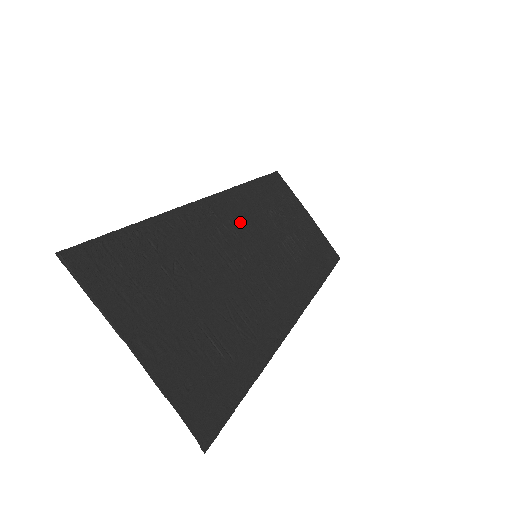
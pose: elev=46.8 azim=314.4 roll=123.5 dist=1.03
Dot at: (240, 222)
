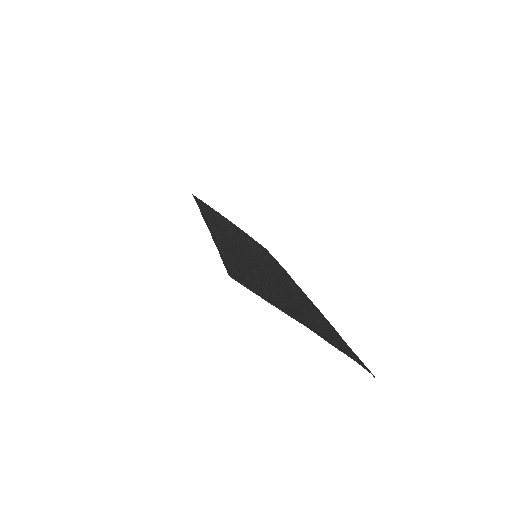
Dot at: (229, 234)
